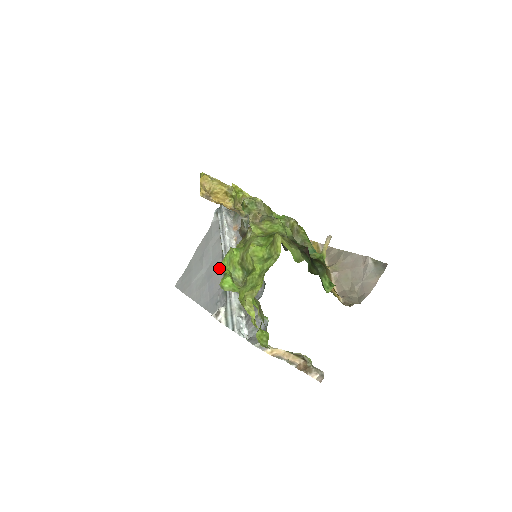
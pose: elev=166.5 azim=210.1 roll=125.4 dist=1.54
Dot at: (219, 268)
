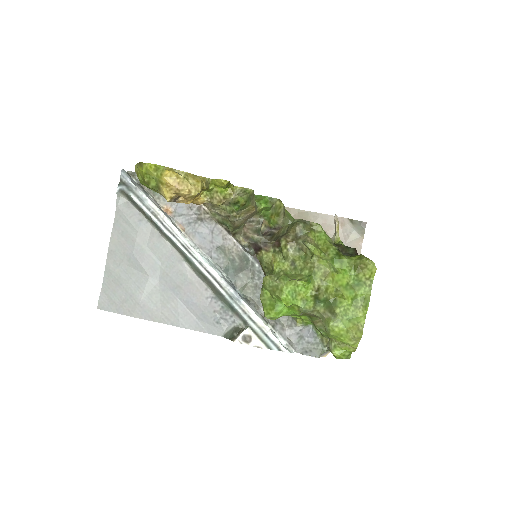
Dot at: (190, 276)
